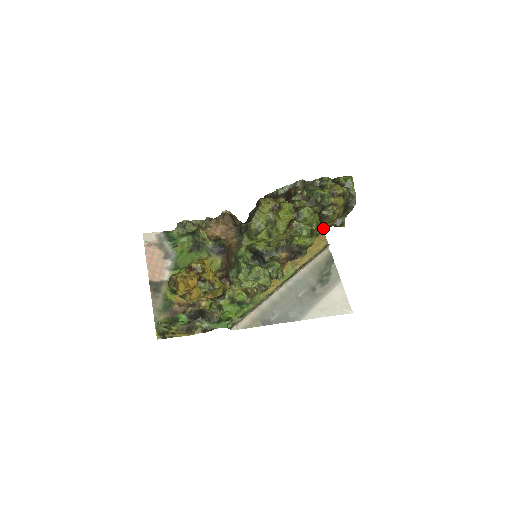
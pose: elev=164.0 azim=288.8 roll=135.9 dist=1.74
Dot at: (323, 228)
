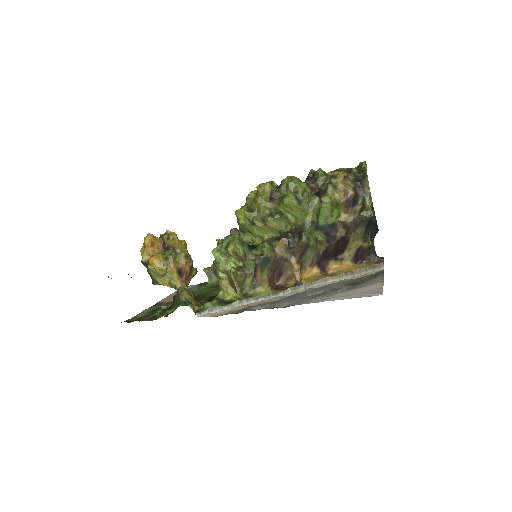
Dot at: (316, 196)
